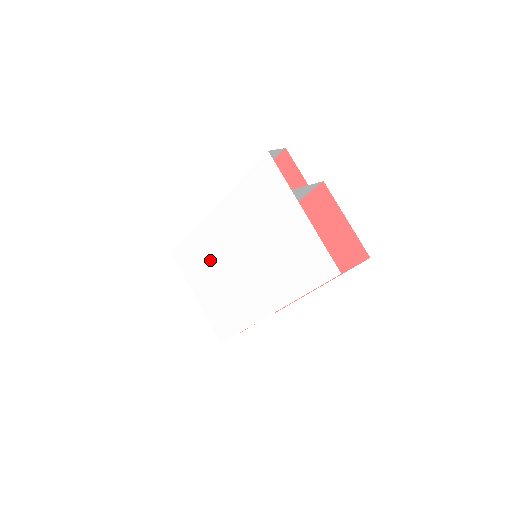
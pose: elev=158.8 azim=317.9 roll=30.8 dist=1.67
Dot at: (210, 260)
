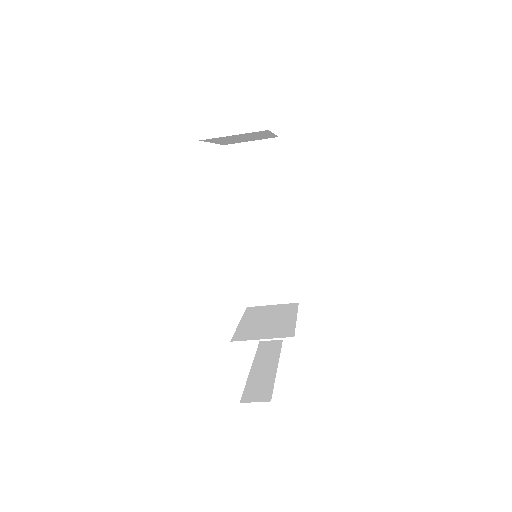
Dot at: (246, 300)
